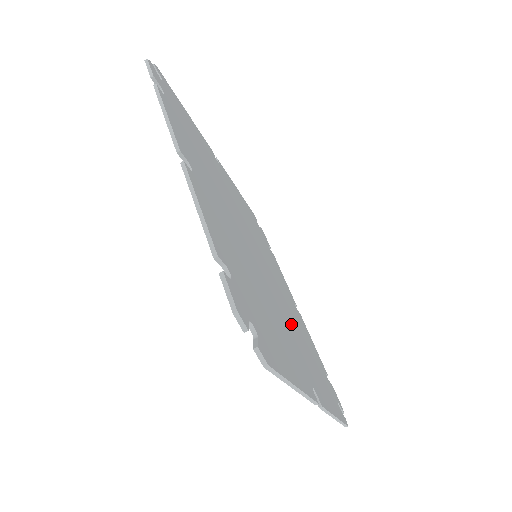
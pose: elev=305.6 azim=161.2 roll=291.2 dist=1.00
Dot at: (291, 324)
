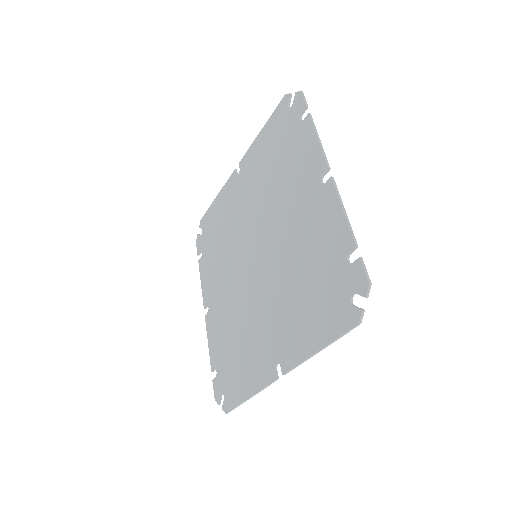
Dot at: (253, 316)
